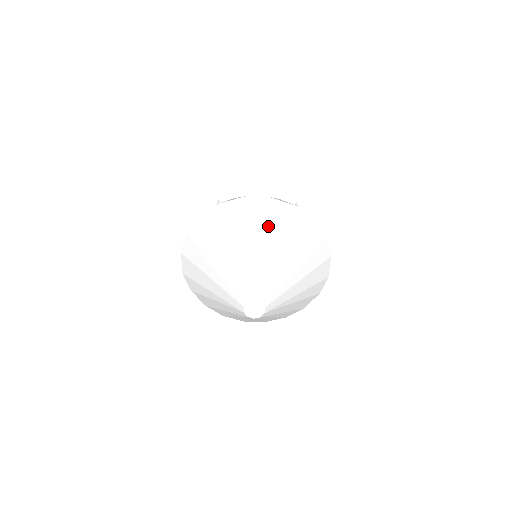
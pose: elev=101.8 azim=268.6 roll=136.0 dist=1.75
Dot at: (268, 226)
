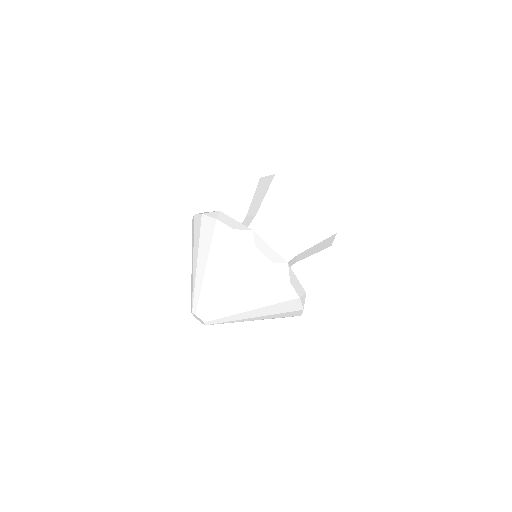
Dot at: (253, 282)
